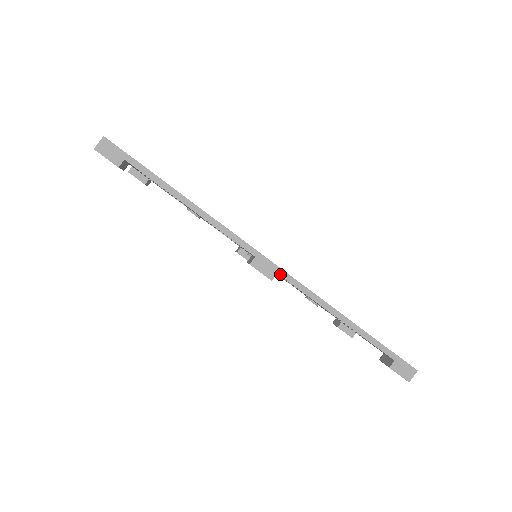
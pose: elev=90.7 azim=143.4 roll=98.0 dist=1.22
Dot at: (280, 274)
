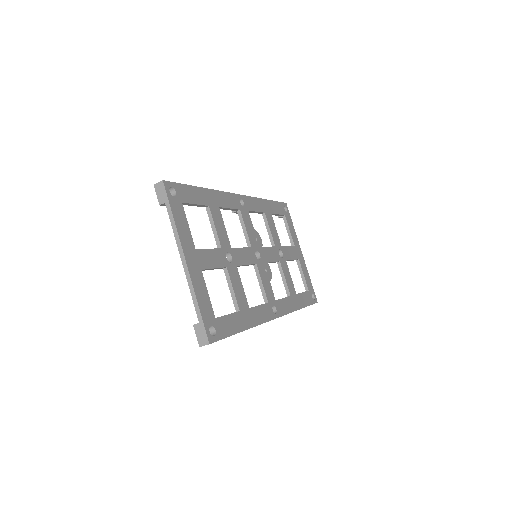
Dot at: occluded
